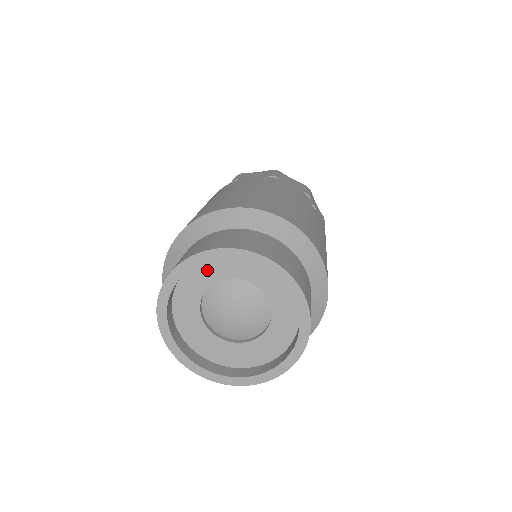
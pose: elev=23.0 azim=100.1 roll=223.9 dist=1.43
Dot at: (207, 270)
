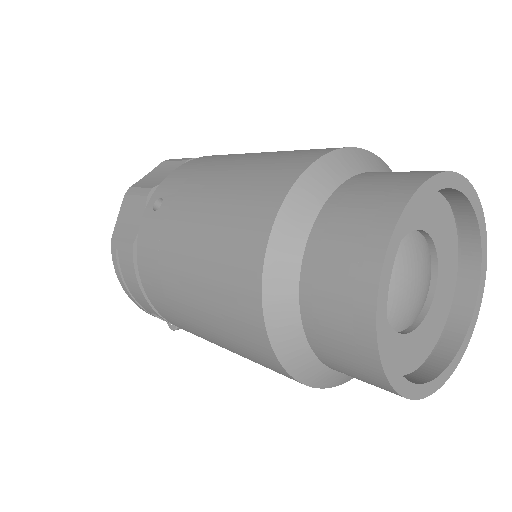
Dot at: occluded
